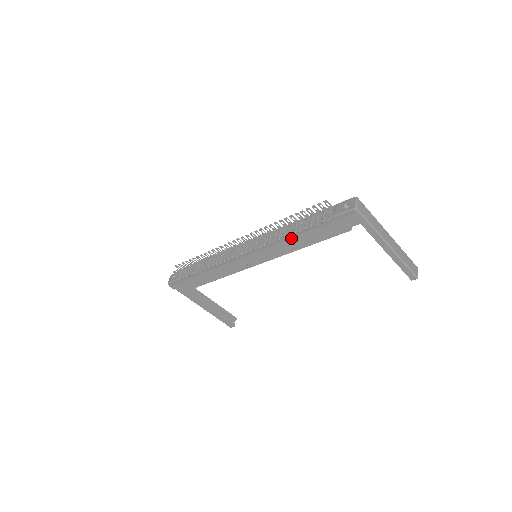
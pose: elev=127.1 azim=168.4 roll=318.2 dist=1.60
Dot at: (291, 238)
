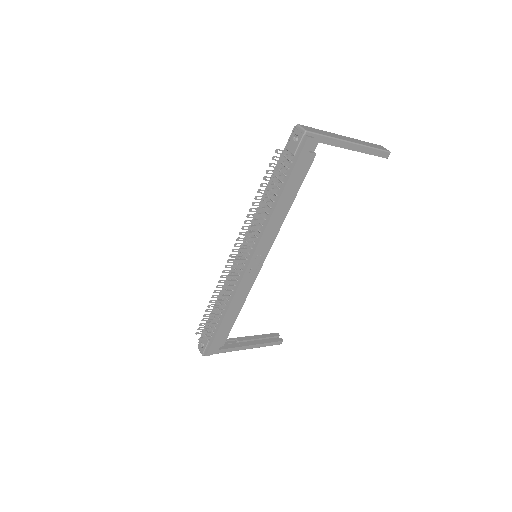
Dot at: (275, 208)
